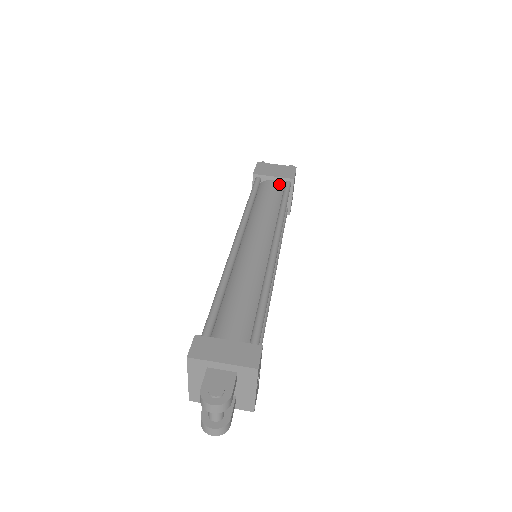
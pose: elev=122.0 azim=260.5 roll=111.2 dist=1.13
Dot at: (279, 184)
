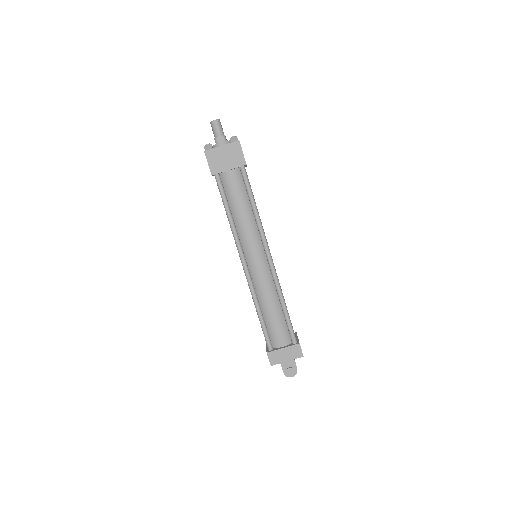
Dot at: (236, 173)
